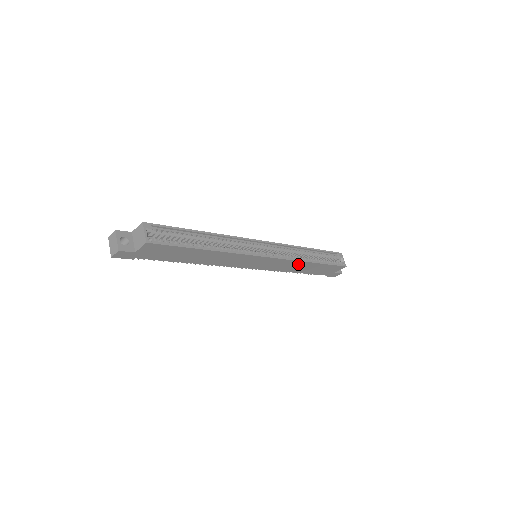
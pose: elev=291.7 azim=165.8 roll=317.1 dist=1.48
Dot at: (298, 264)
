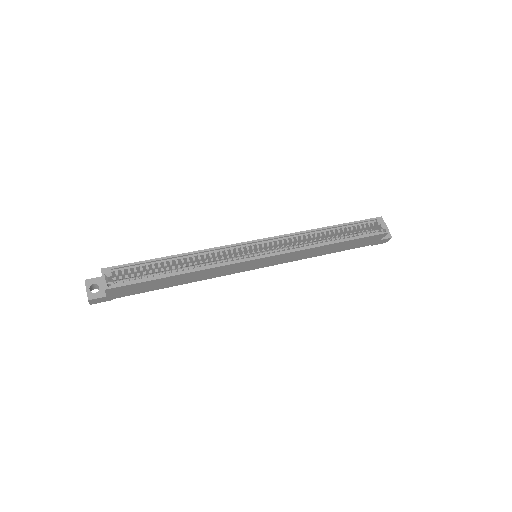
Dot at: (313, 250)
